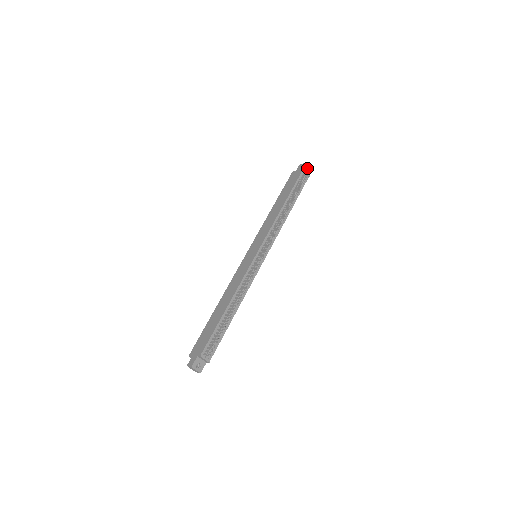
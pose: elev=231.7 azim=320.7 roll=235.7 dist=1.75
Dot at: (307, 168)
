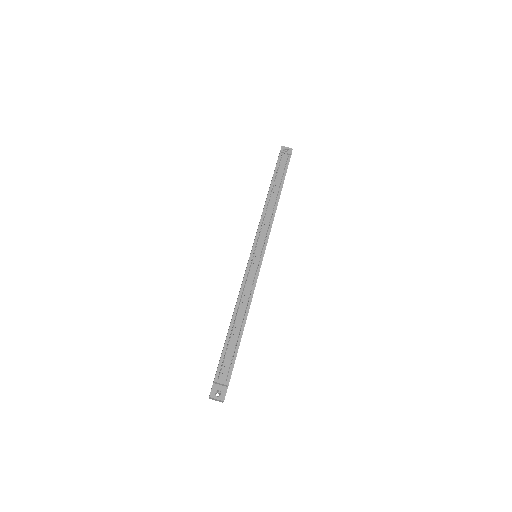
Dot at: (287, 148)
